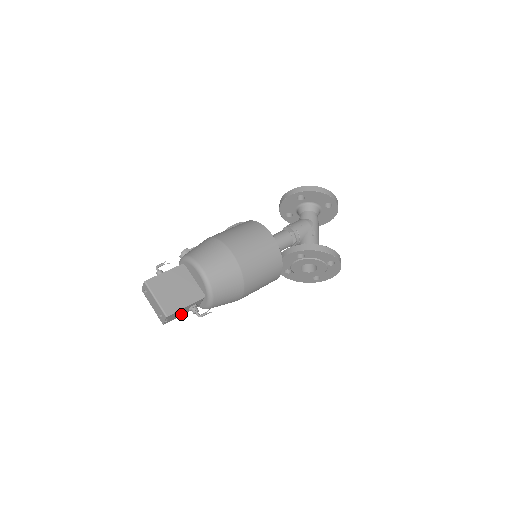
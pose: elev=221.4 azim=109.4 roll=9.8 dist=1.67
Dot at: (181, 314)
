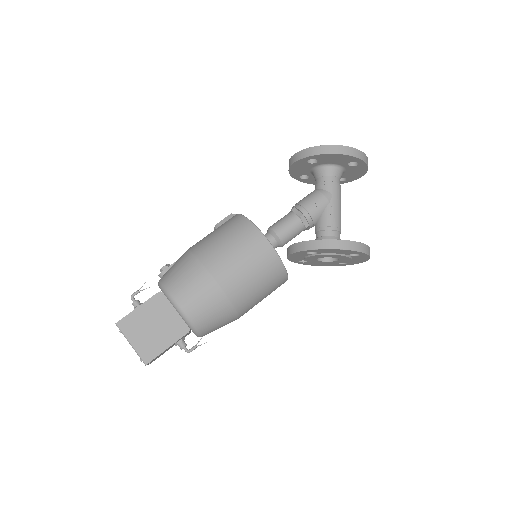
Dot at: (168, 349)
